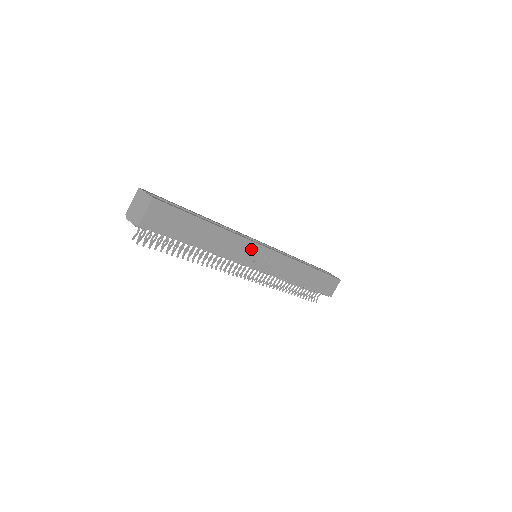
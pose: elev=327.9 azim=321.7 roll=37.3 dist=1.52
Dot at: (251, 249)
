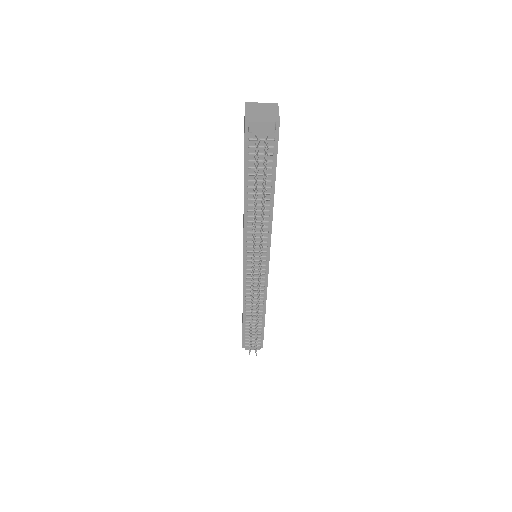
Dot at: occluded
